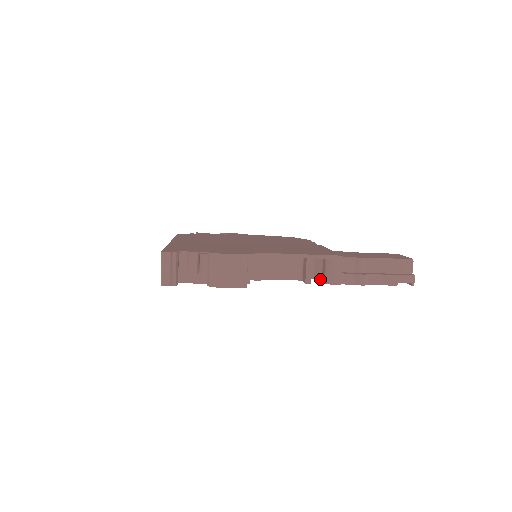
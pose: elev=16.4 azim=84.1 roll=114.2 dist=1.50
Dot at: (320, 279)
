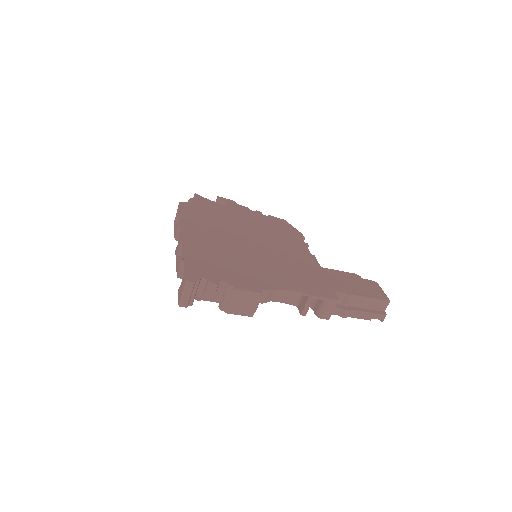
Dot at: (312, 307)
